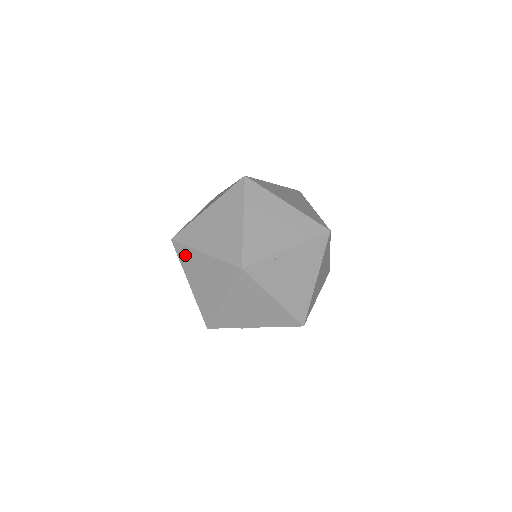
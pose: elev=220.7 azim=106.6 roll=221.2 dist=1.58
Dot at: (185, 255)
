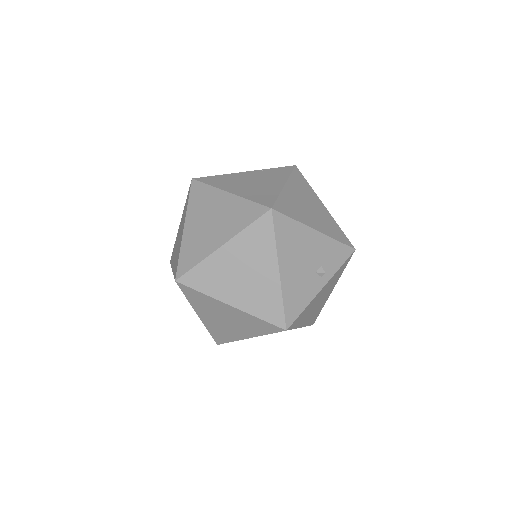
Dot at: occluded
